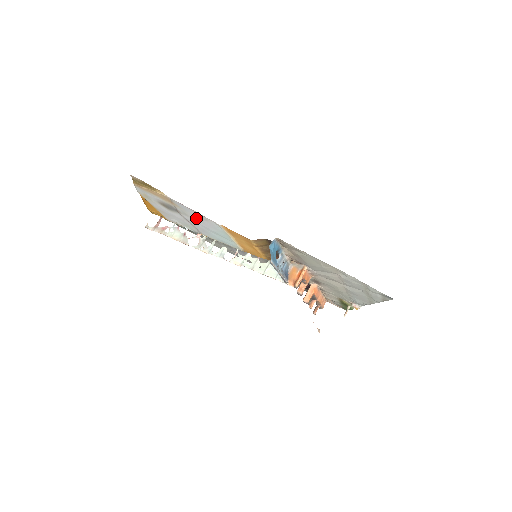
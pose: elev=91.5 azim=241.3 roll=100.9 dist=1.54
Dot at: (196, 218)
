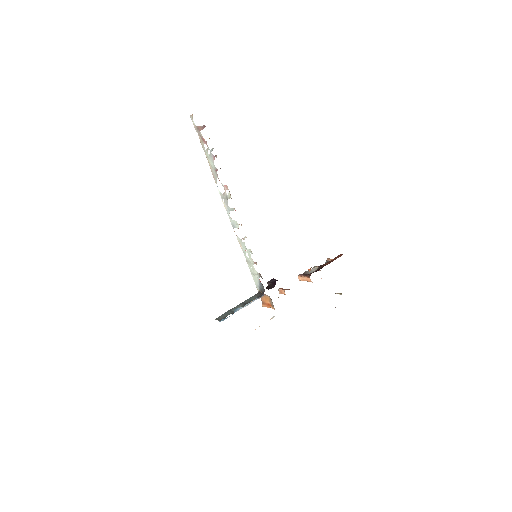
Dot at: occluded
